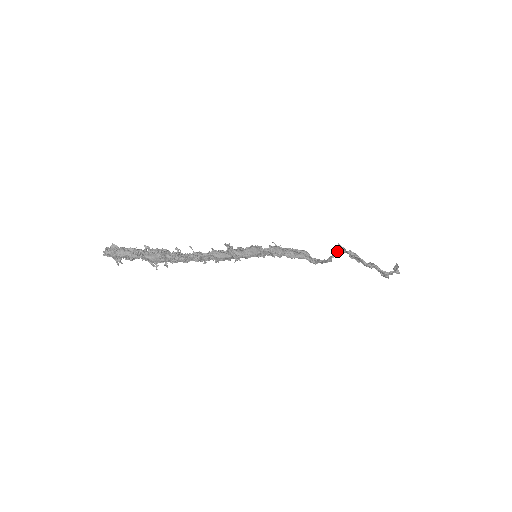
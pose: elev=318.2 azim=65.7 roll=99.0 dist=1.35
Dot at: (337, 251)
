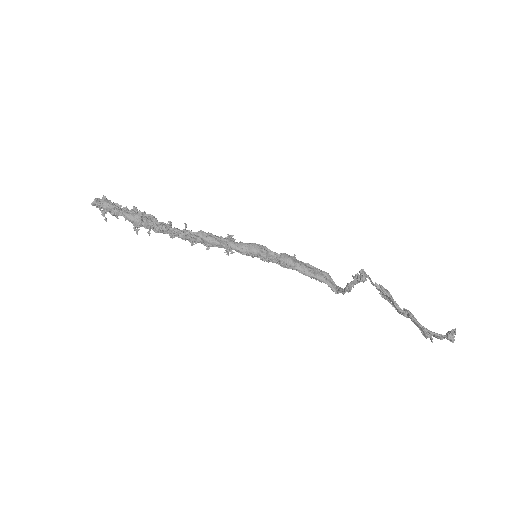
Dot at: (356, 276)
